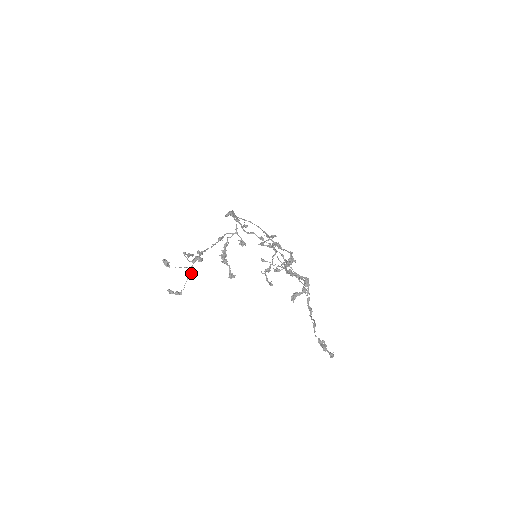
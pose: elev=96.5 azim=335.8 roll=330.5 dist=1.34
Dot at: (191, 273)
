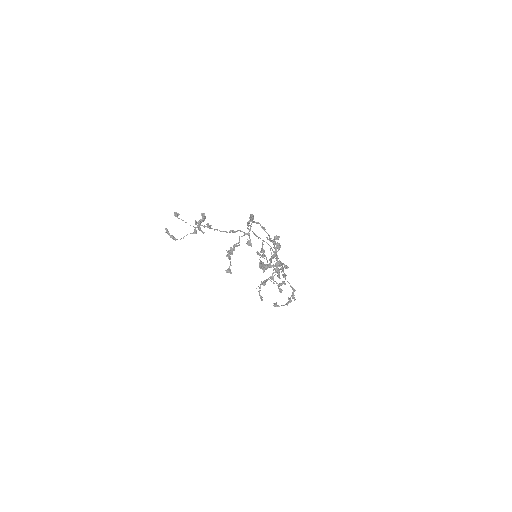
Dot at: occluded
